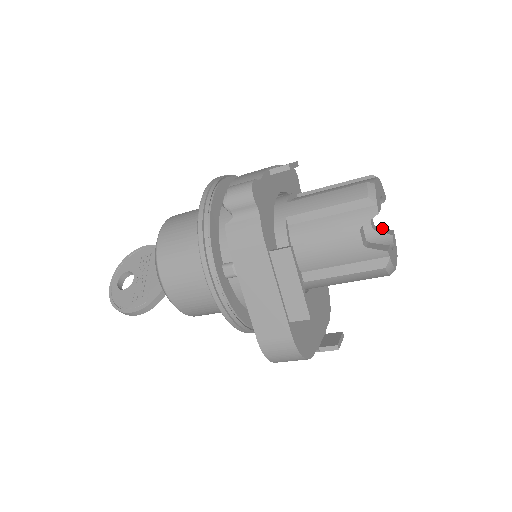
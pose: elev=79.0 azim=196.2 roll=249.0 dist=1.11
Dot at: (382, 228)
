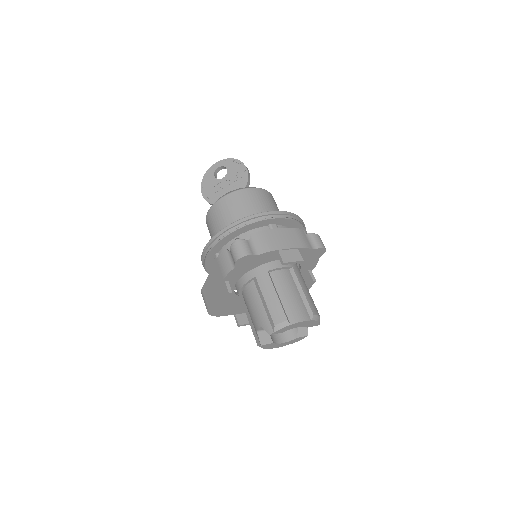
Dot at: (306, 328)
